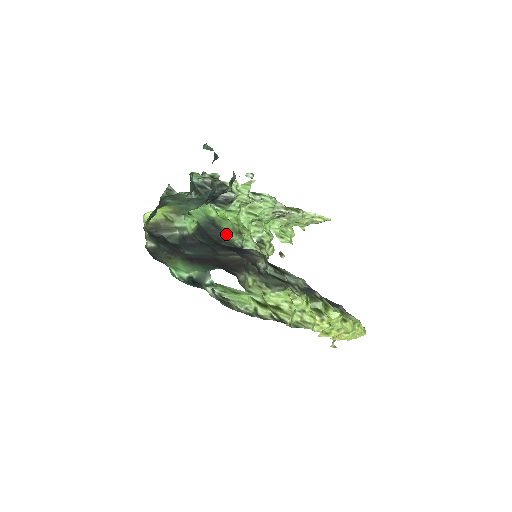
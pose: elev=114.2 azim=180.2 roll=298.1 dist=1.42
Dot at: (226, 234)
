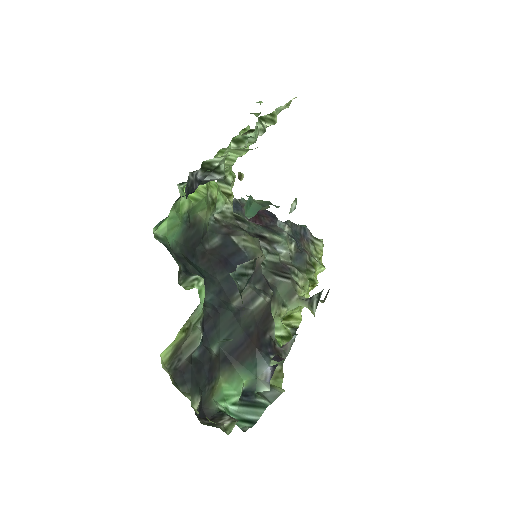
Dot at: (203, 223)
